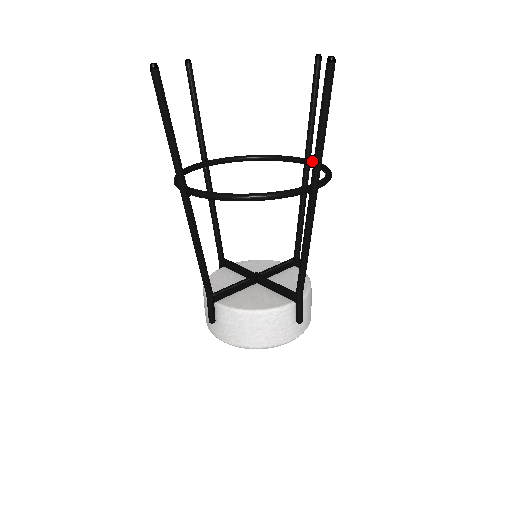
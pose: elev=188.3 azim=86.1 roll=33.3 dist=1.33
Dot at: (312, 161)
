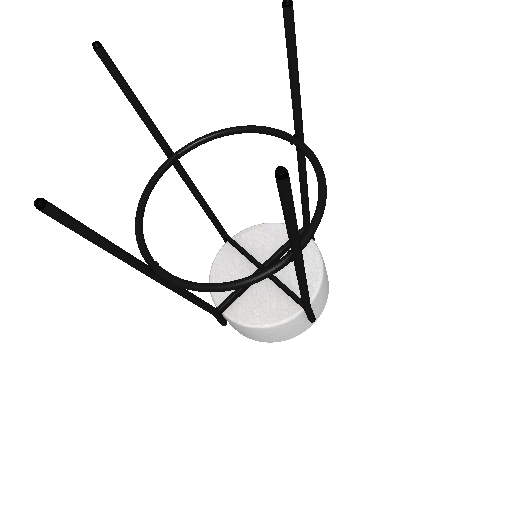
Dot at: (303, 149)
